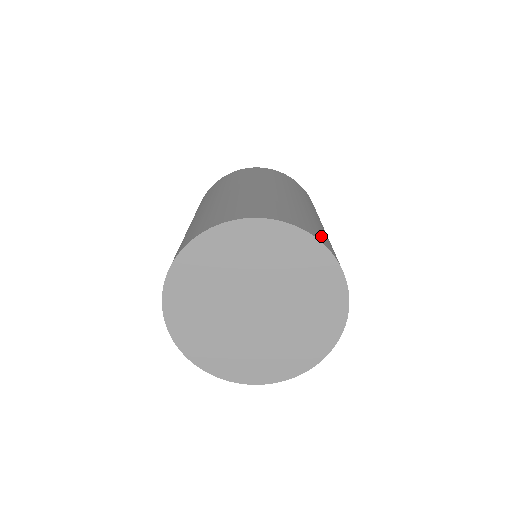
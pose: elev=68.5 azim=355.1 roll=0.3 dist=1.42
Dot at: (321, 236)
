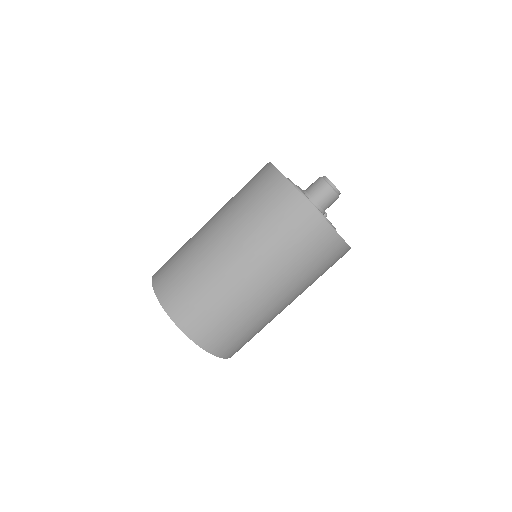
Dot at: (189, 314)
